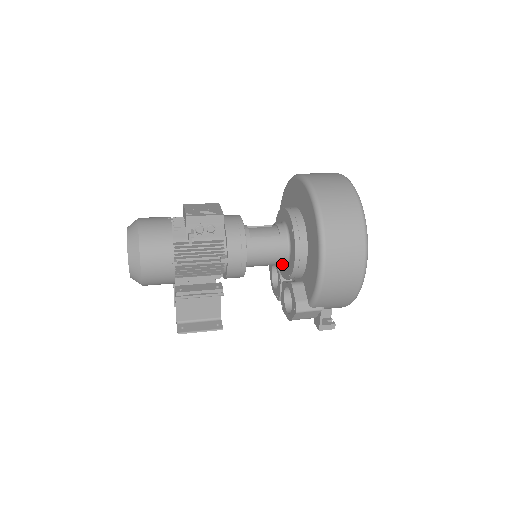
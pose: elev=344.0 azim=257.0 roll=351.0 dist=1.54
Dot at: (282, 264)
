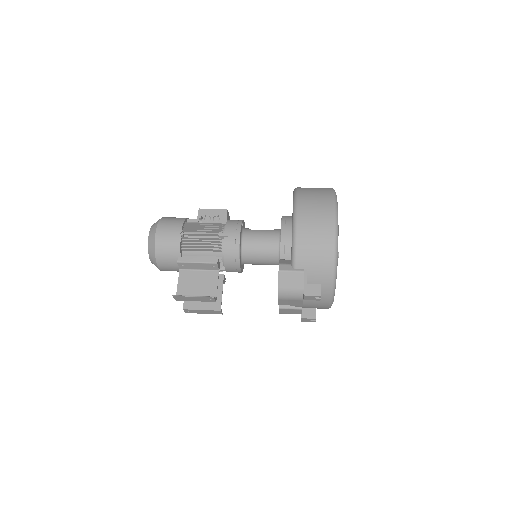
Dot at: (277, 258)
